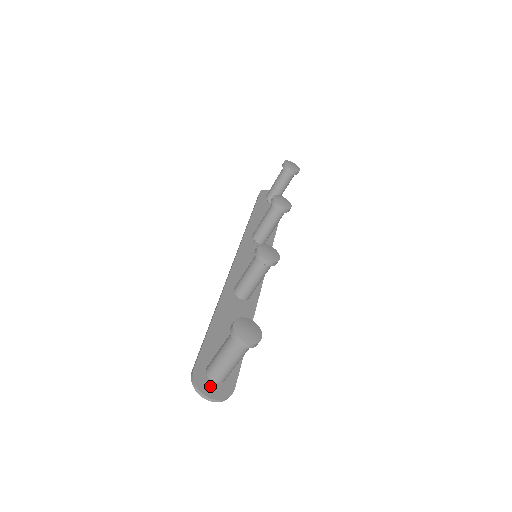
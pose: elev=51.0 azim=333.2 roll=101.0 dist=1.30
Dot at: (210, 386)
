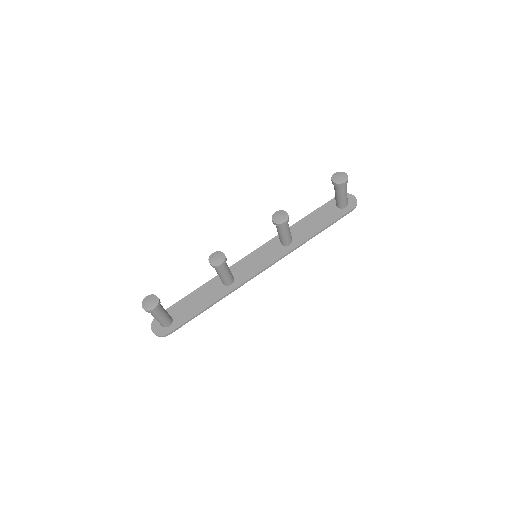
Dot at: (158, 326)
